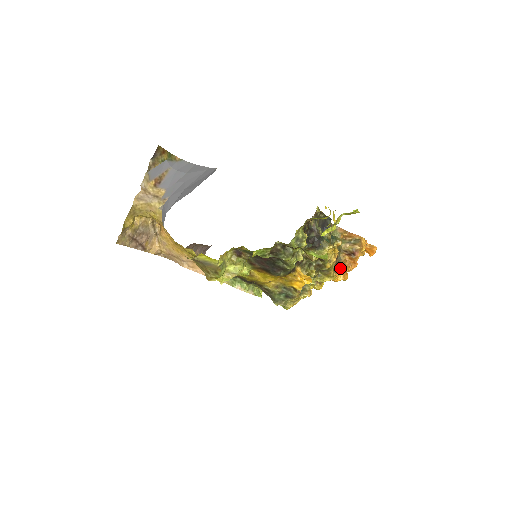
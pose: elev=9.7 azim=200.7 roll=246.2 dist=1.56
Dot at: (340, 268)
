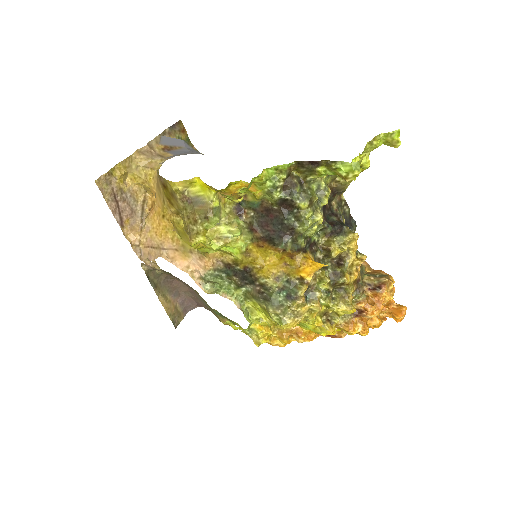
Dot at: (360, 302)
